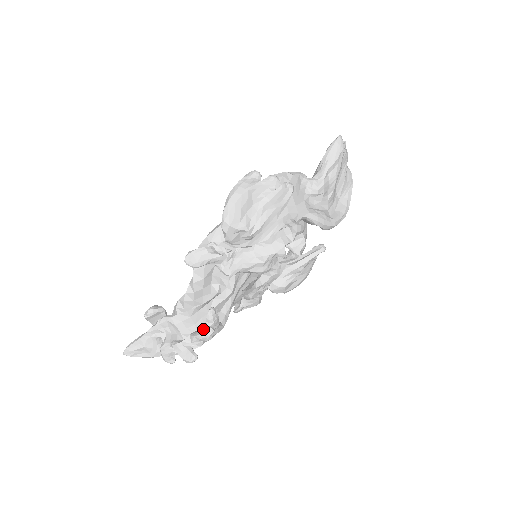
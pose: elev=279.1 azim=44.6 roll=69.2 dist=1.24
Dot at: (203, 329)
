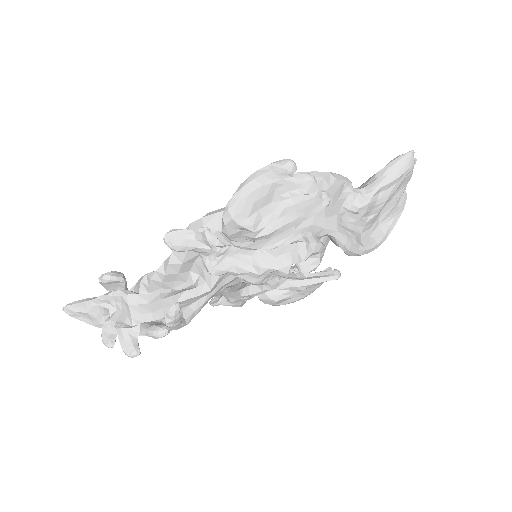
Dot at: (157, 326)
